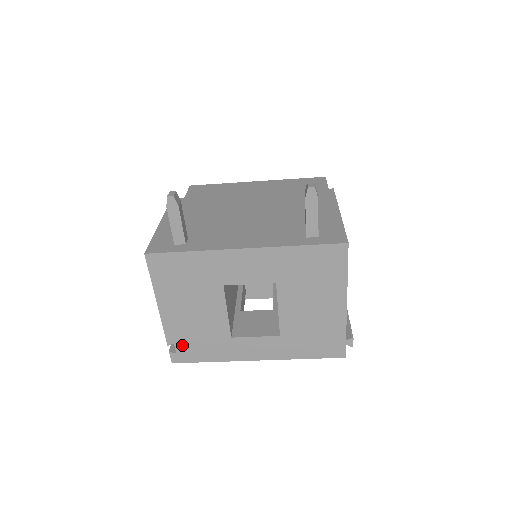
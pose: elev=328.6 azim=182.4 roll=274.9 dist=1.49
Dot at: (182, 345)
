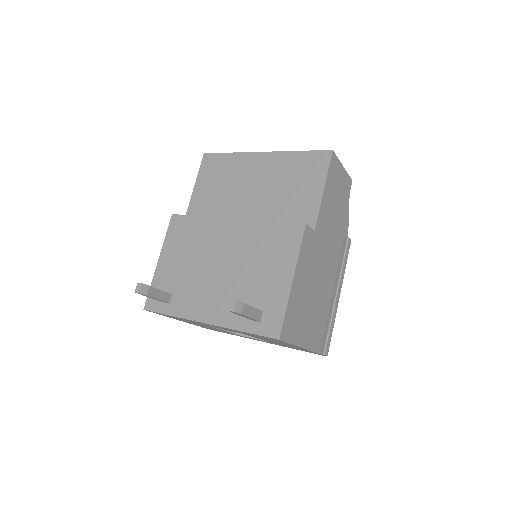
Dot at: occluded
